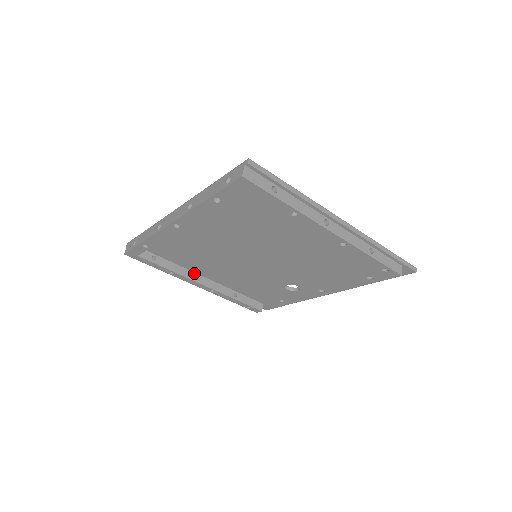
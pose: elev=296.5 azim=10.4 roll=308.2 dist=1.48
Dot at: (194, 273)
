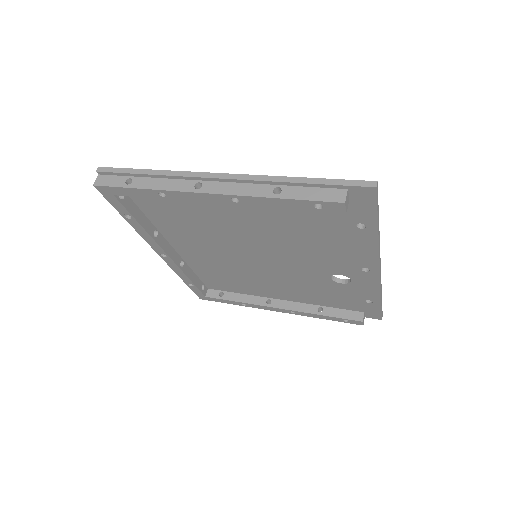
Dot at: (266, 298)
